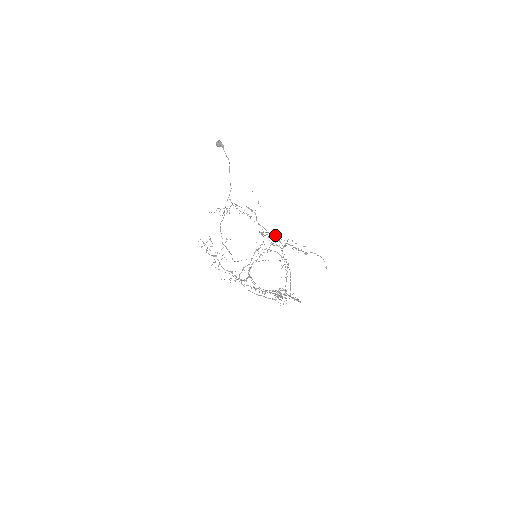
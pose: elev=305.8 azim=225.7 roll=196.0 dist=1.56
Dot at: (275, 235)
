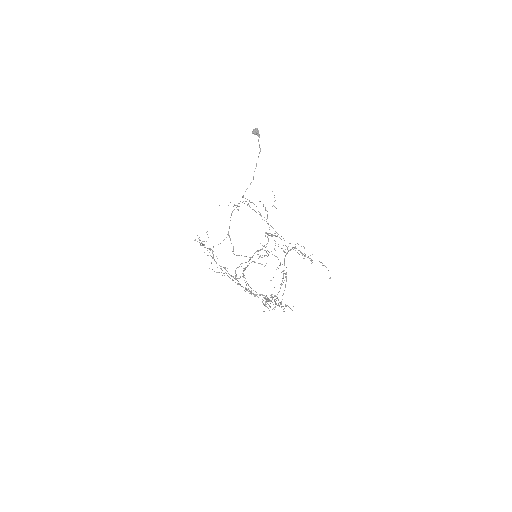
Dot at: occluded
